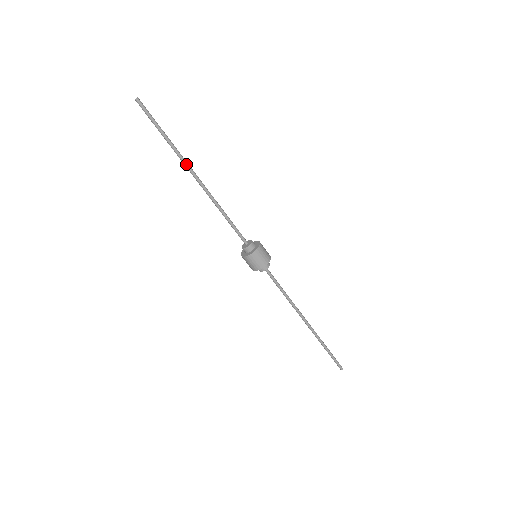
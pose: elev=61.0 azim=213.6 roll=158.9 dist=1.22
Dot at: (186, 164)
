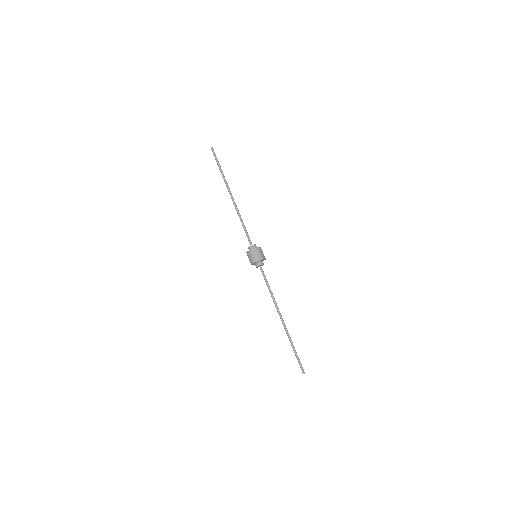
Dot at: (227, 187)
